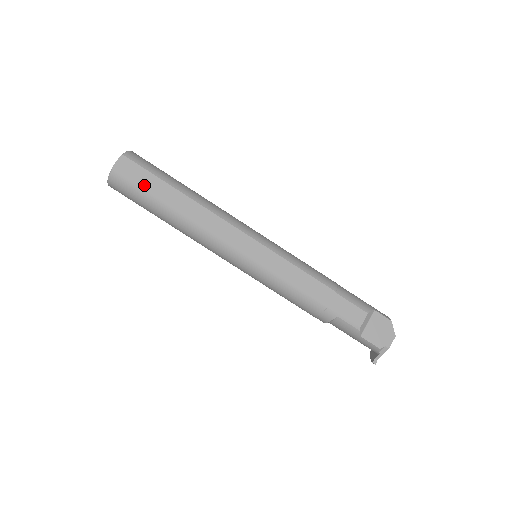
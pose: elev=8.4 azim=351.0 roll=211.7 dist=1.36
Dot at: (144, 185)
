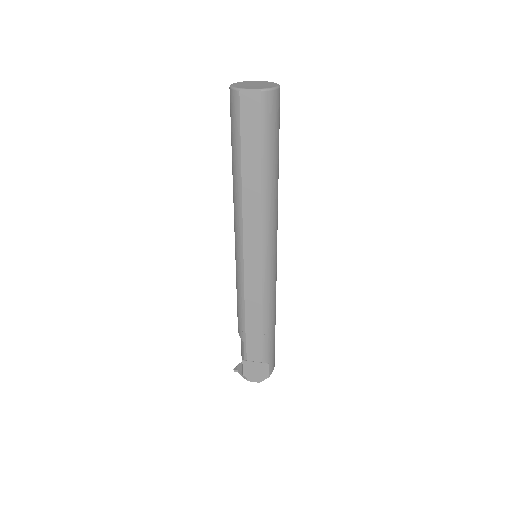
Dot at: (245, 132)
